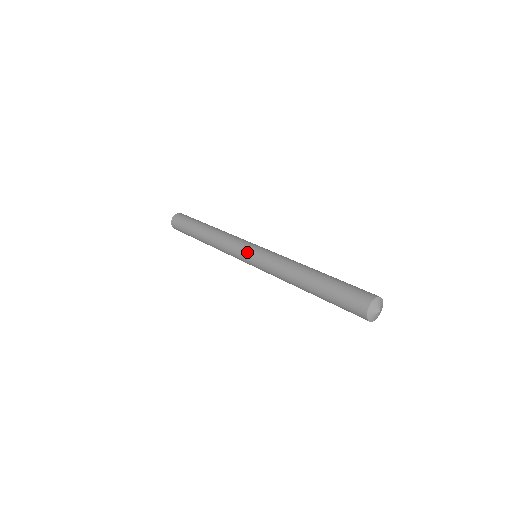
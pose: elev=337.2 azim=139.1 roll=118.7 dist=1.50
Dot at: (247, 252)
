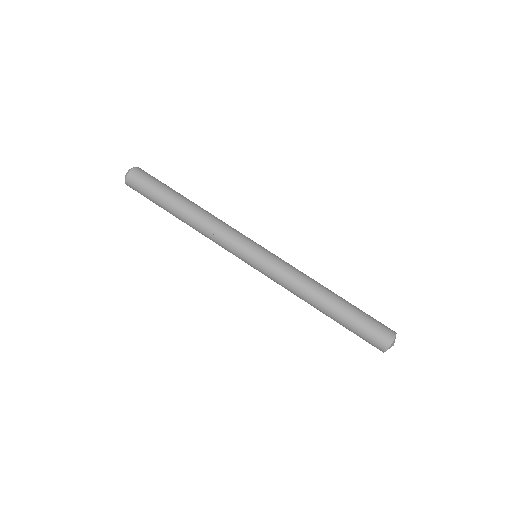
Dot at: (249, 258)
